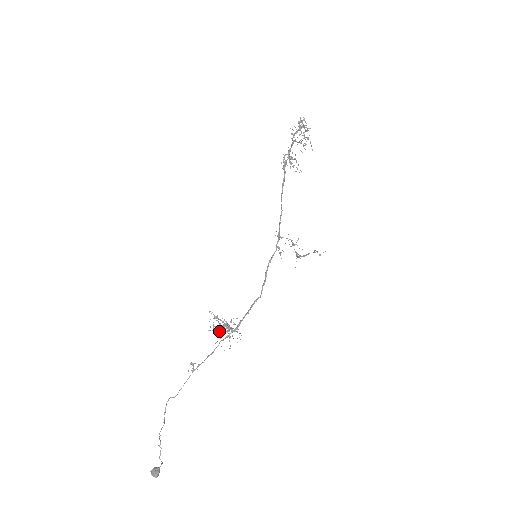
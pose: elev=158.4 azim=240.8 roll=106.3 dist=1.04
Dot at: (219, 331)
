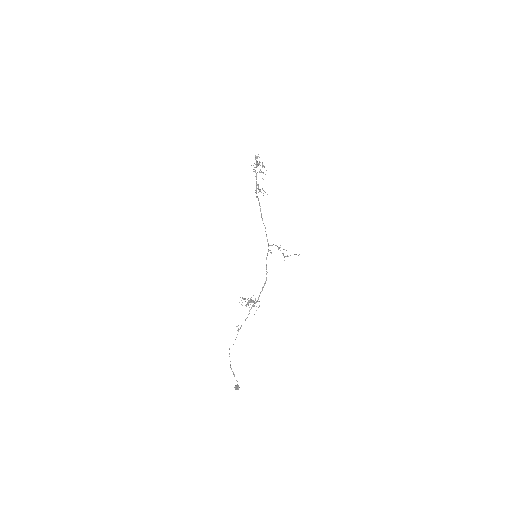
Dot at: occluded
